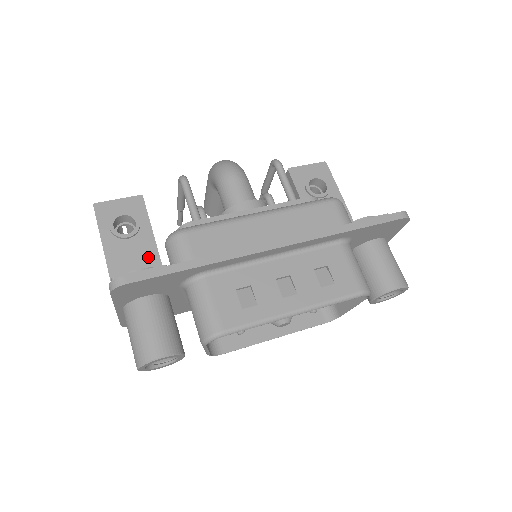
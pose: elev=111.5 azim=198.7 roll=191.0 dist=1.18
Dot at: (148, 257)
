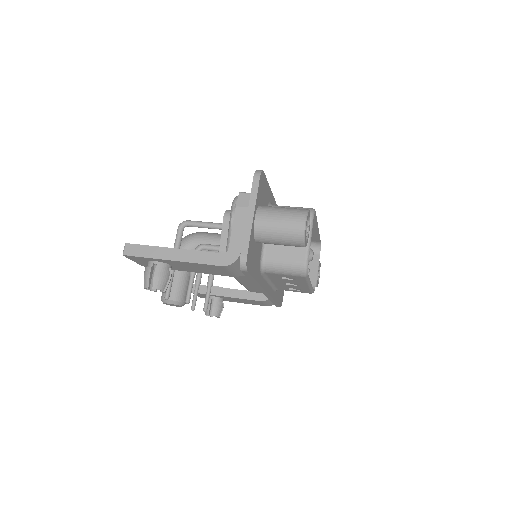
Dot at: occluded
